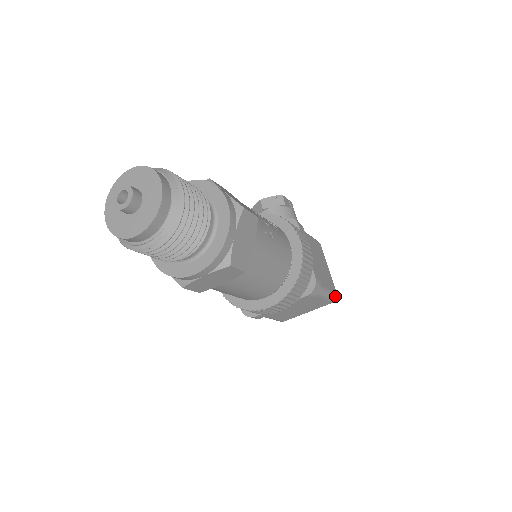
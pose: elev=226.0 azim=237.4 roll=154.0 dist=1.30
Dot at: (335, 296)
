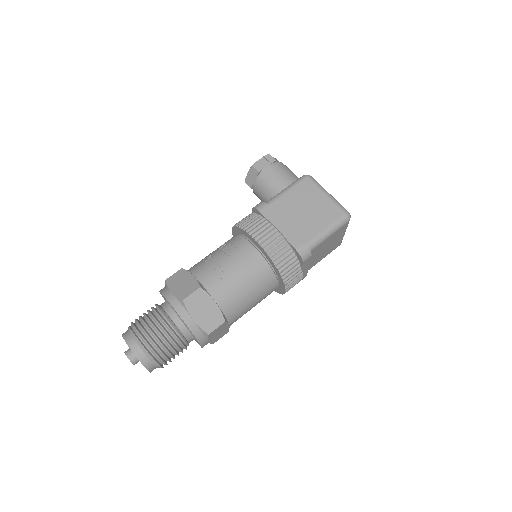
Dot at: (344, 219)
